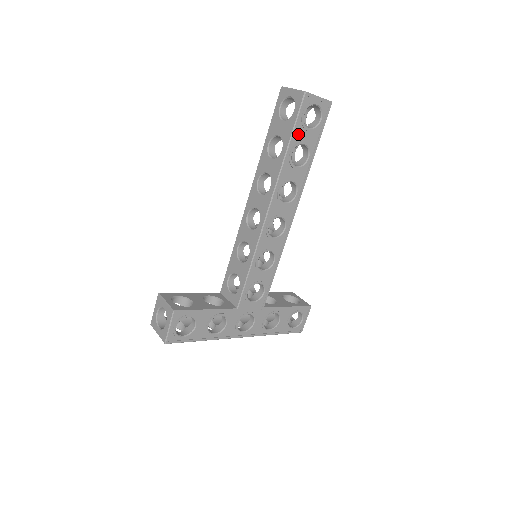
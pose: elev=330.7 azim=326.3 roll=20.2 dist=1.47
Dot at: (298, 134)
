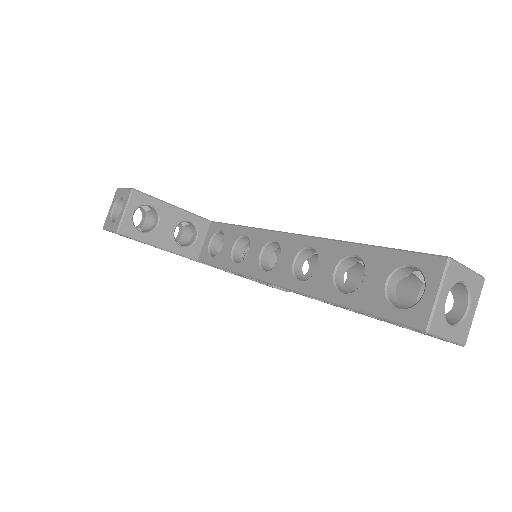
Dot at: occluded
